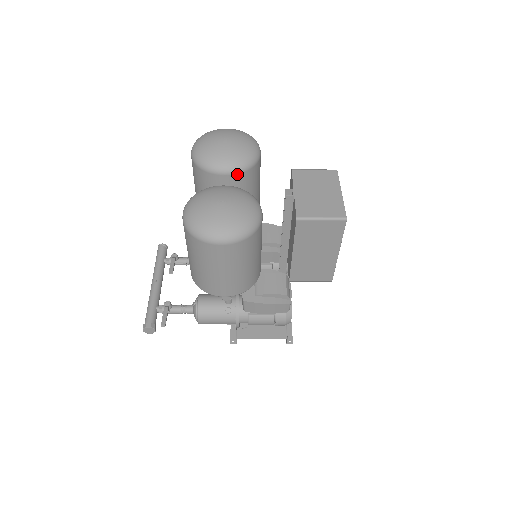
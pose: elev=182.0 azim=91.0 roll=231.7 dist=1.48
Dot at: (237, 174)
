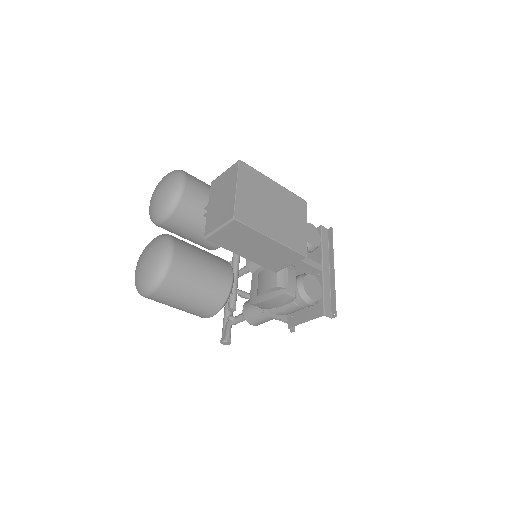
Dot at: (171, 217)
